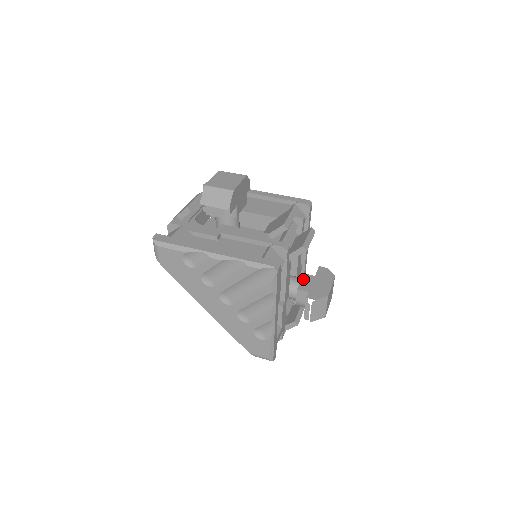
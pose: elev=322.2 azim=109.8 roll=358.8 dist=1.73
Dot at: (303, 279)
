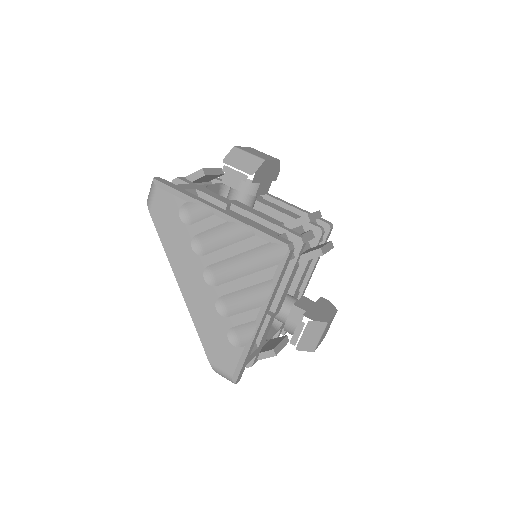
Dot at: (301, 299)
